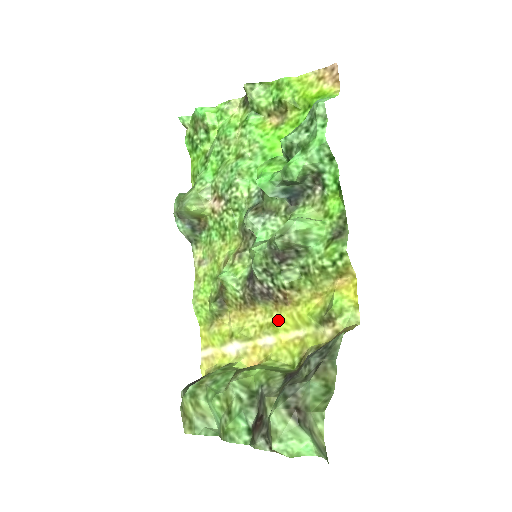
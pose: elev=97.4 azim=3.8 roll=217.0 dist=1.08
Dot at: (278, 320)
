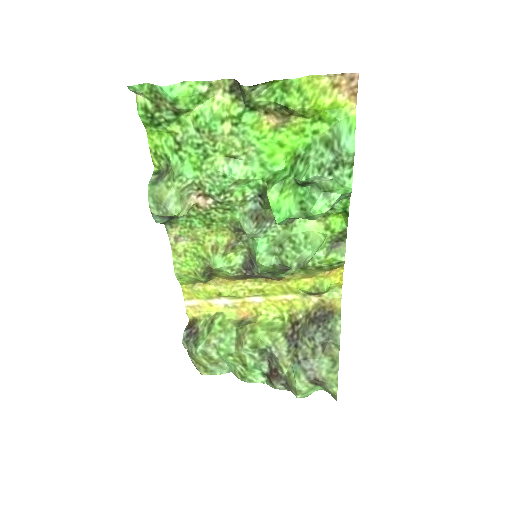
Dot at: (268, 289)
